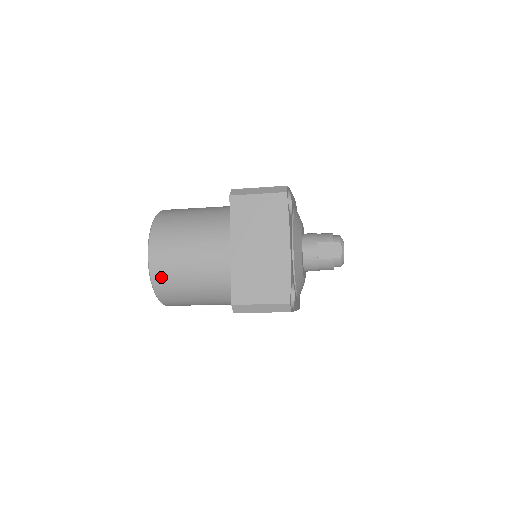
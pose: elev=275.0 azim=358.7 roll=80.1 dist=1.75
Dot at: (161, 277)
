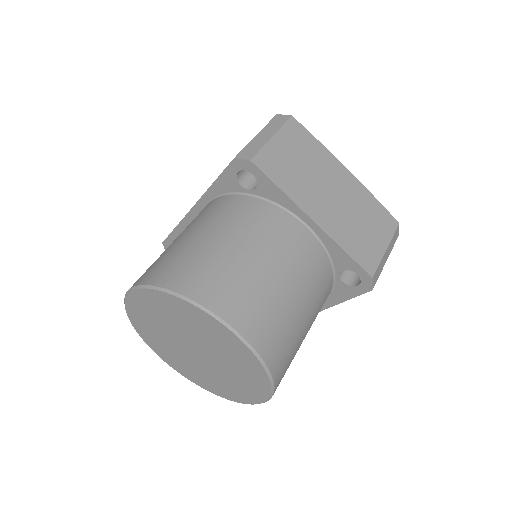
Dot at: (273, 345)
